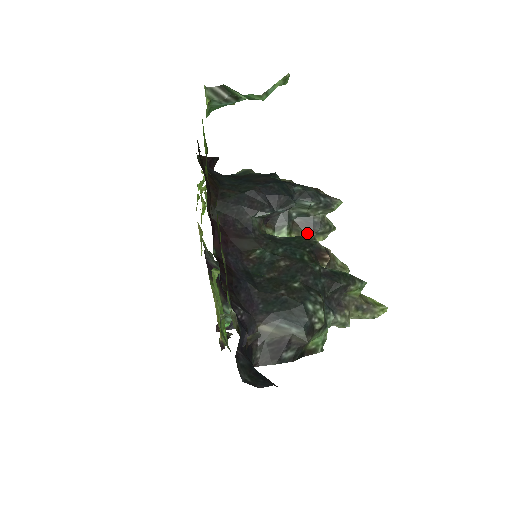
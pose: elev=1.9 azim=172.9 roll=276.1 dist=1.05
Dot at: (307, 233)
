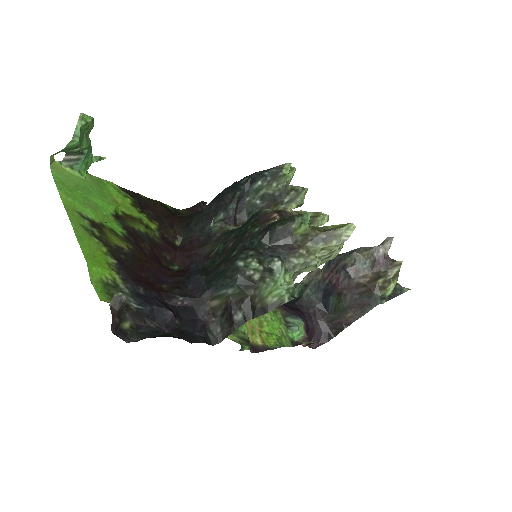
Dot at: (276, 209)
